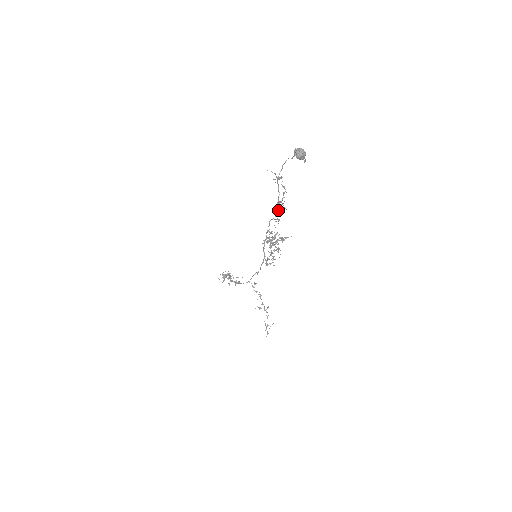
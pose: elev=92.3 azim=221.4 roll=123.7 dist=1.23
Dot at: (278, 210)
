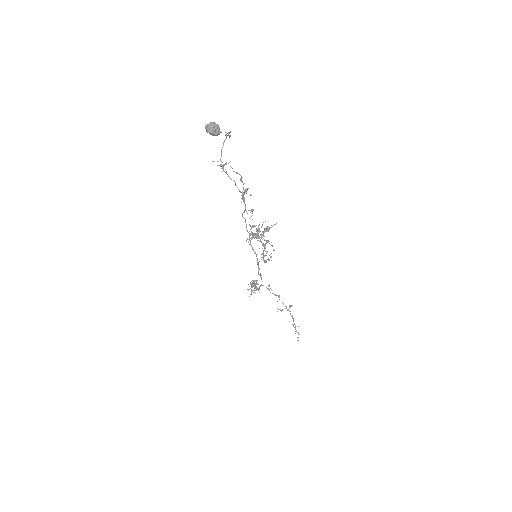
Dot at: (244, 200)
